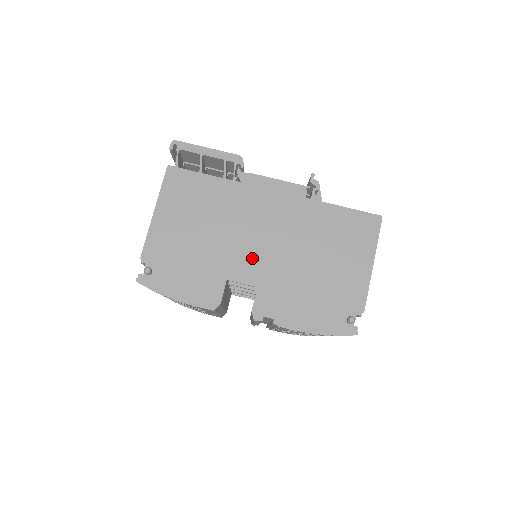
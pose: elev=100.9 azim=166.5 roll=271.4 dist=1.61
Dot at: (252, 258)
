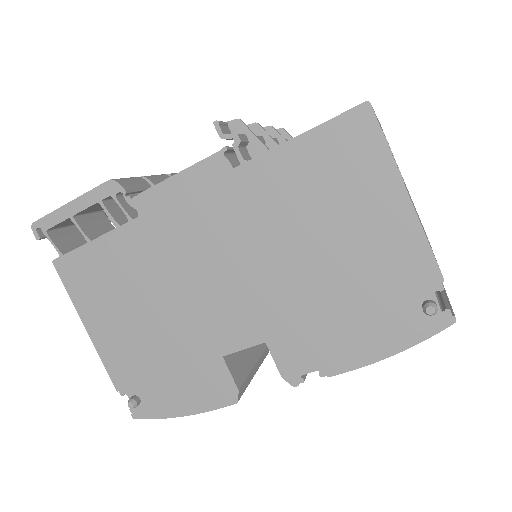
Dot at: (230, 308)
